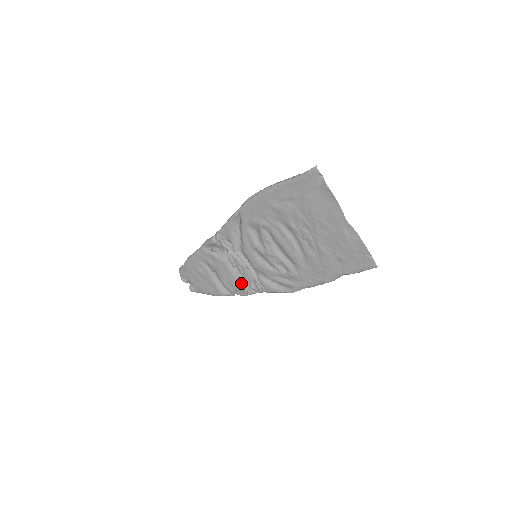
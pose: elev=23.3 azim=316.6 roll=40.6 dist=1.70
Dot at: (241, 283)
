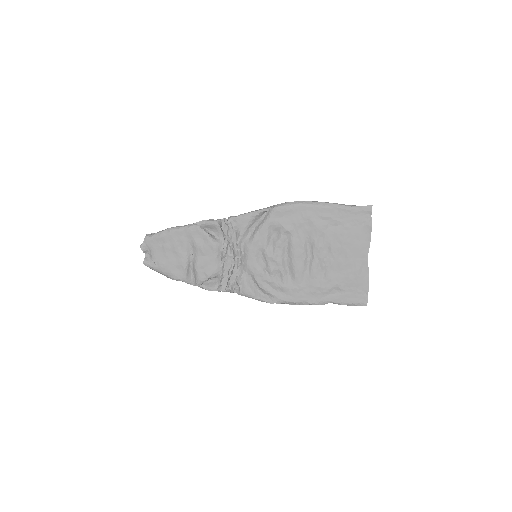
Dot at: (217, 276)
